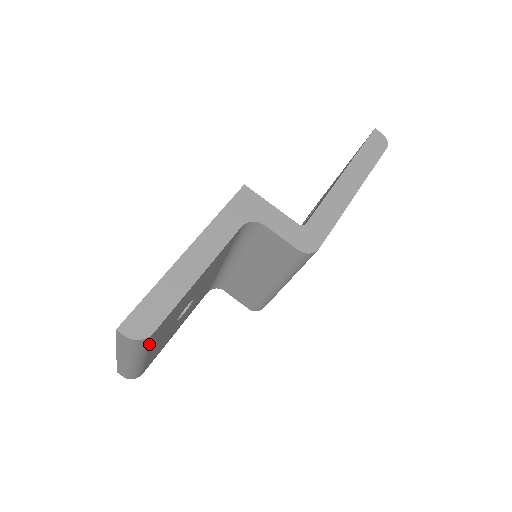
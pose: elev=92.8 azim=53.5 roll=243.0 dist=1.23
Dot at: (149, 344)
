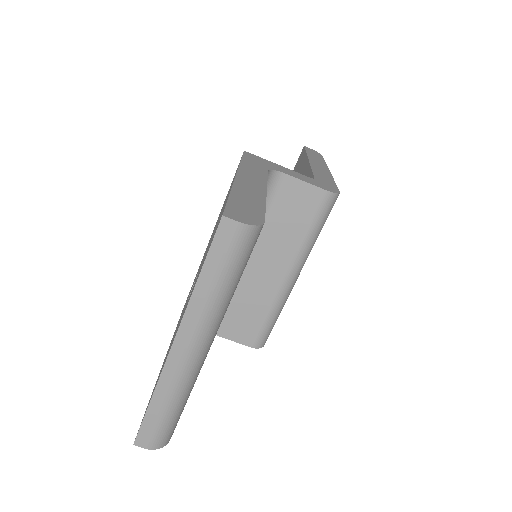
Dot at: occluded
